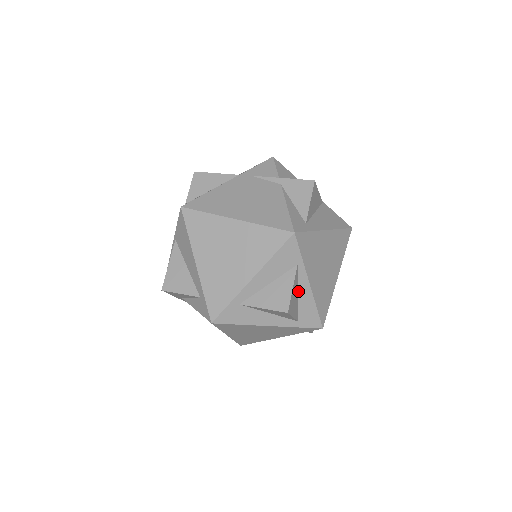
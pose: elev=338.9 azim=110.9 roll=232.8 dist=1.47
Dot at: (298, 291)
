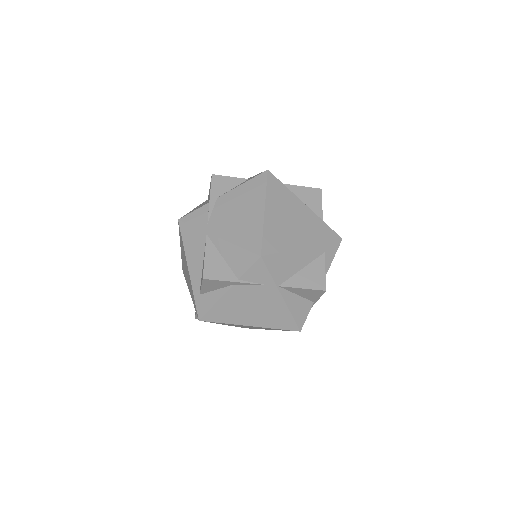
Dot at: occluded
